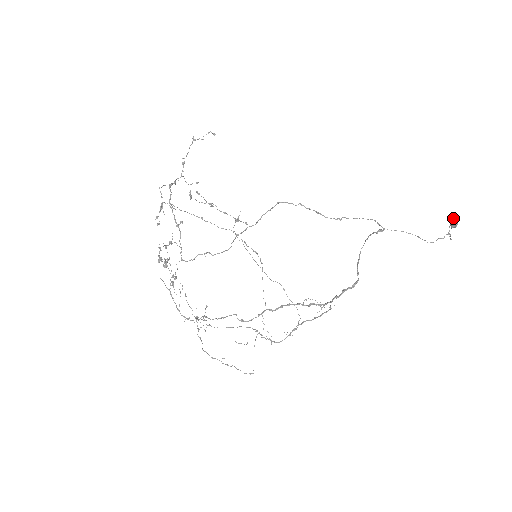
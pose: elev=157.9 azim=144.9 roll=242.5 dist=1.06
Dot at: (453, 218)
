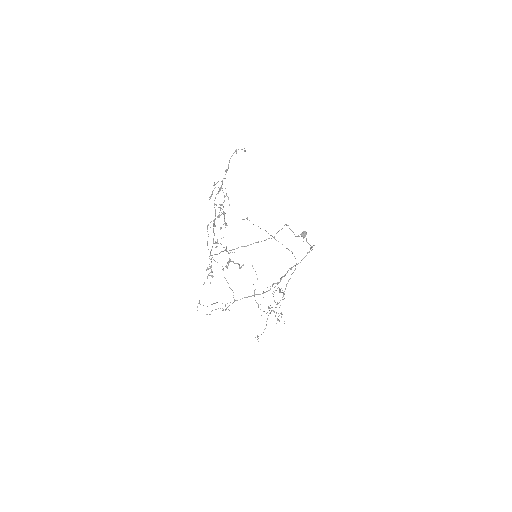
Dot at: (305, 232)
